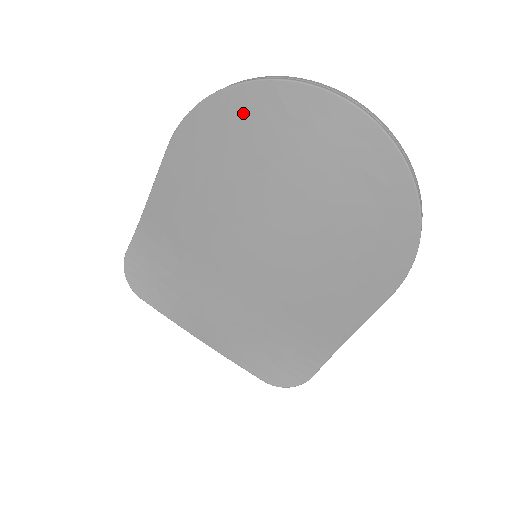
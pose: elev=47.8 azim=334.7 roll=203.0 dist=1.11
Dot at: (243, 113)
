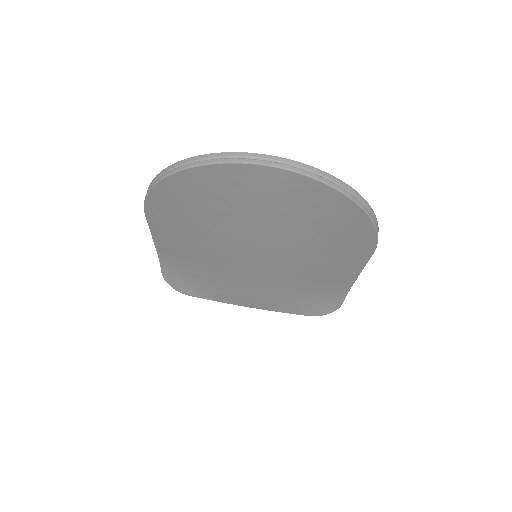
Dot at: (186, 190)
